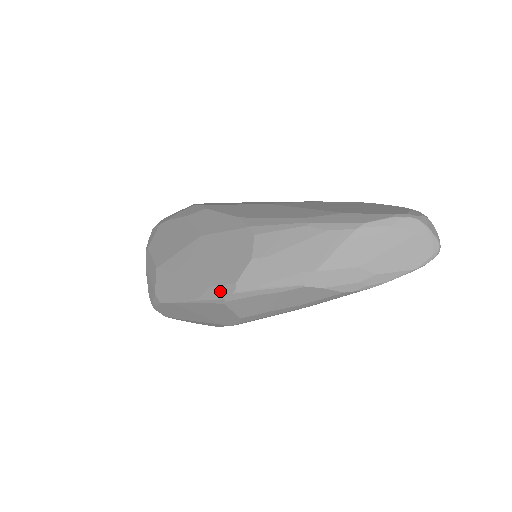
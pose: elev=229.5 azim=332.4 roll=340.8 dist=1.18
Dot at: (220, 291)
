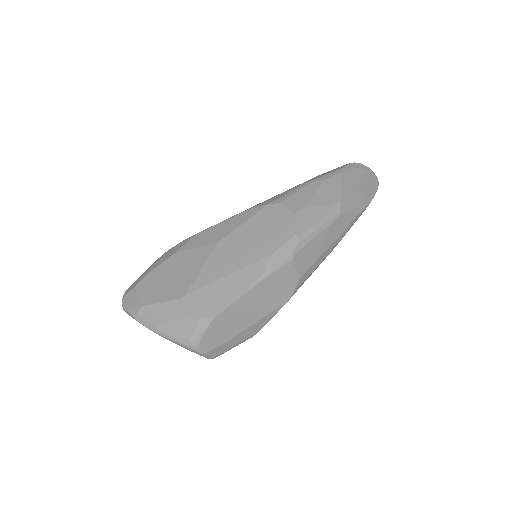
Dot at: (284, 250)
